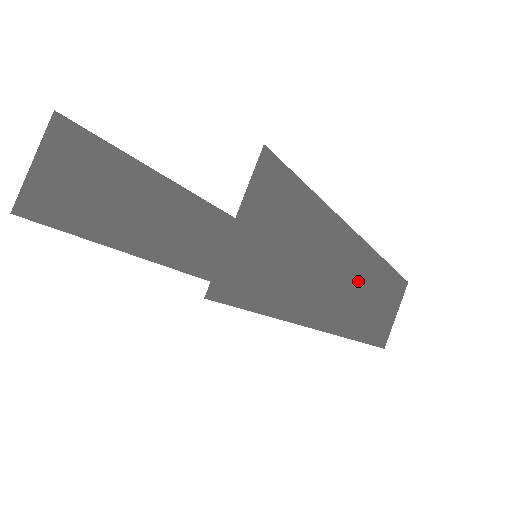
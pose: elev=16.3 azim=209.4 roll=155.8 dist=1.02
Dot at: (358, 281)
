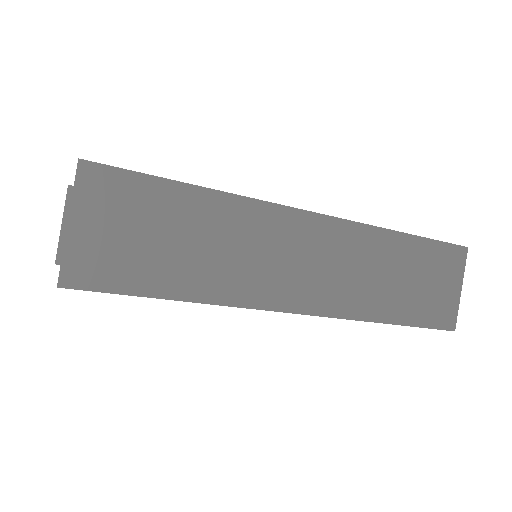
Dot at: (327, 255)
